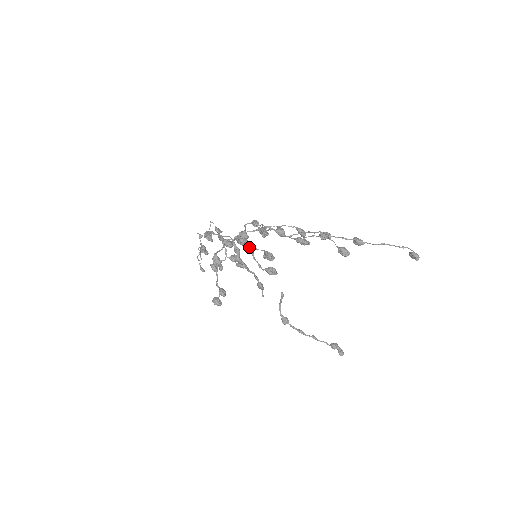
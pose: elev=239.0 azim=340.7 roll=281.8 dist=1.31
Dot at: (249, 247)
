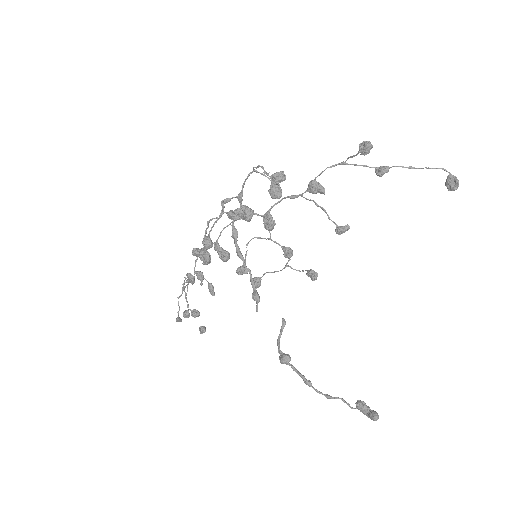
Dot at: (252, 212)
